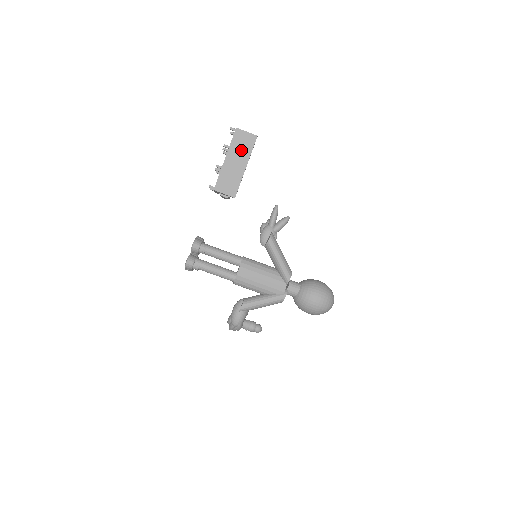
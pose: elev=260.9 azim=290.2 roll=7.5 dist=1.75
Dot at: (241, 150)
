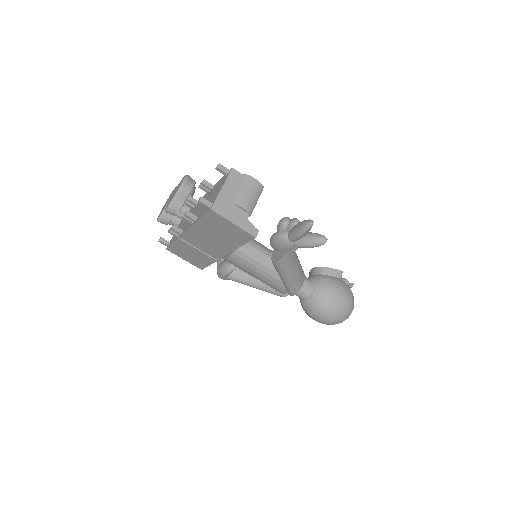
Dot at: (218, 237)
